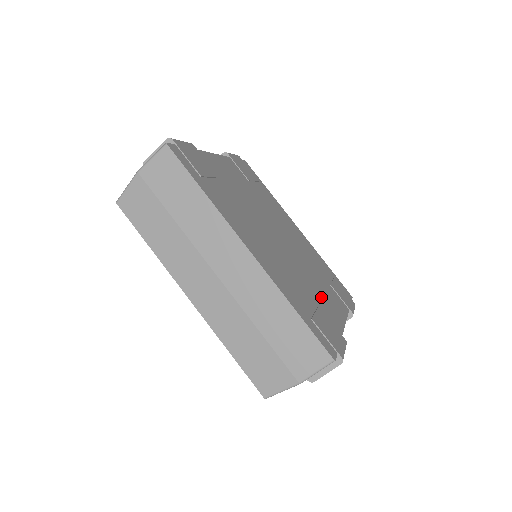
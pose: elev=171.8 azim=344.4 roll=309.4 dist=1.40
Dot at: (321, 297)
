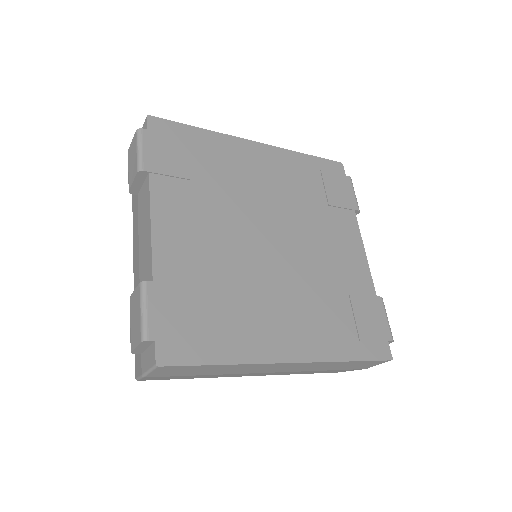
Dot at: (340, 265)
